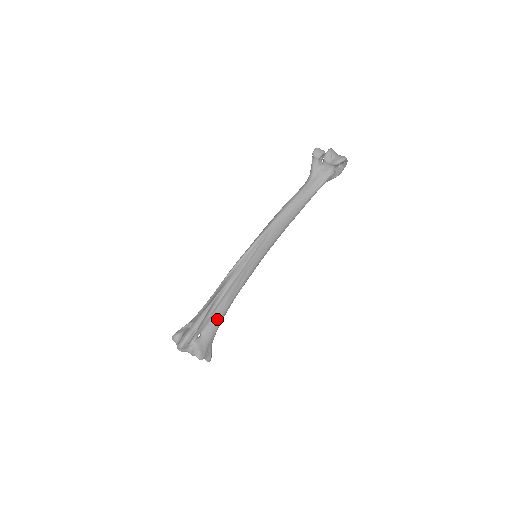
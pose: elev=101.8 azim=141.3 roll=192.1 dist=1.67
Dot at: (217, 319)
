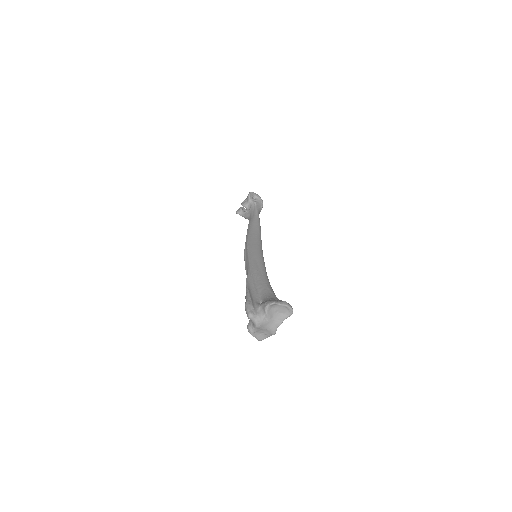
Dot at: (264, 288)
